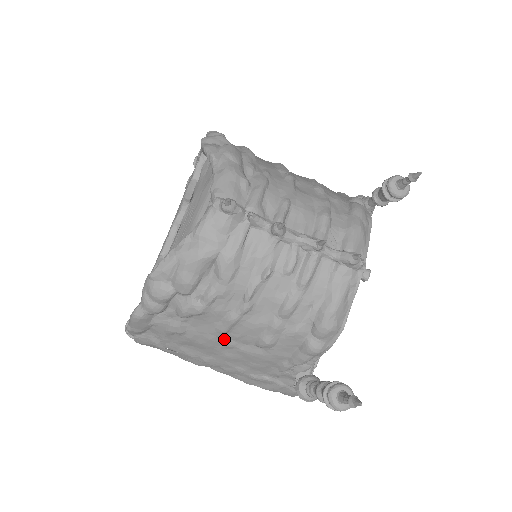
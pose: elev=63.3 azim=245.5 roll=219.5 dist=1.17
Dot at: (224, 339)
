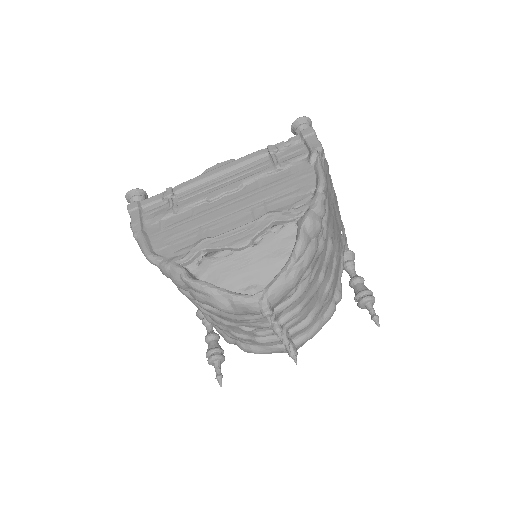
Dot at: occluded
